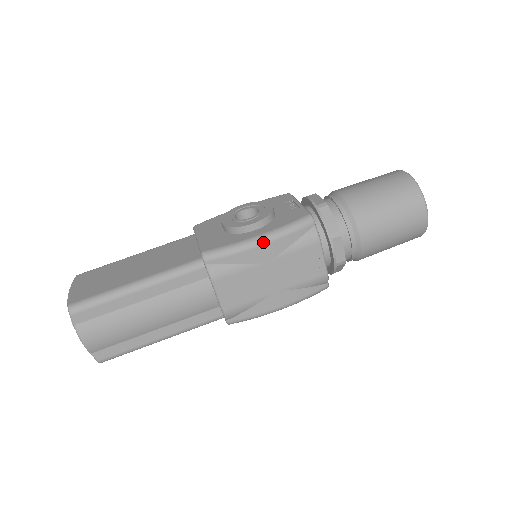
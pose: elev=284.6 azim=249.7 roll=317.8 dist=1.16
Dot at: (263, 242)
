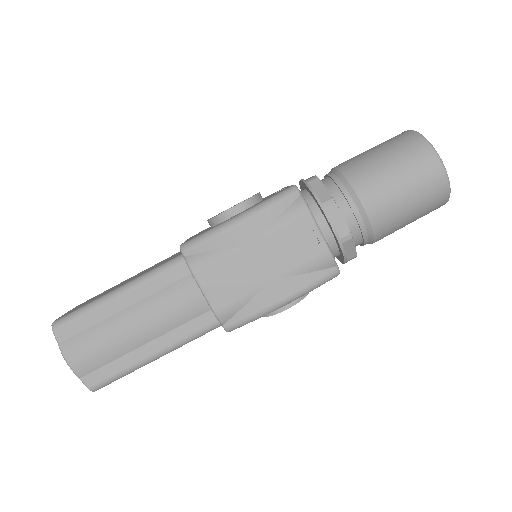
Dot at: (241, 220)
